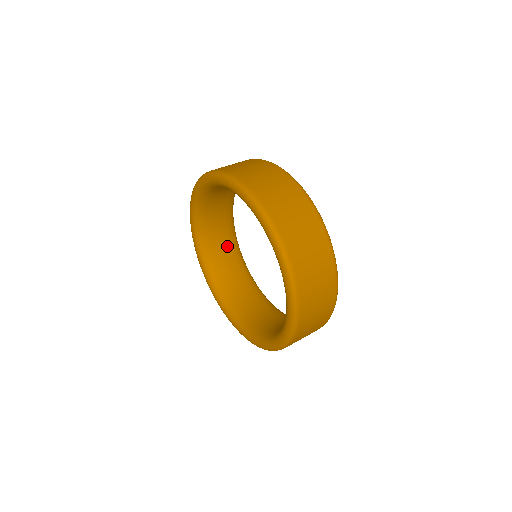
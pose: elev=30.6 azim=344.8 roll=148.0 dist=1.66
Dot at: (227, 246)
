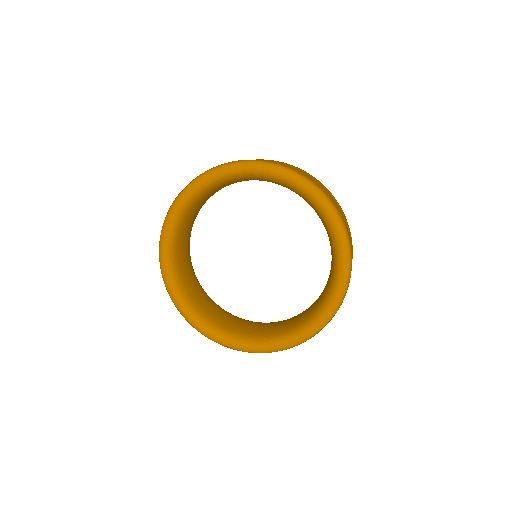
Dot at: (202, 292)
